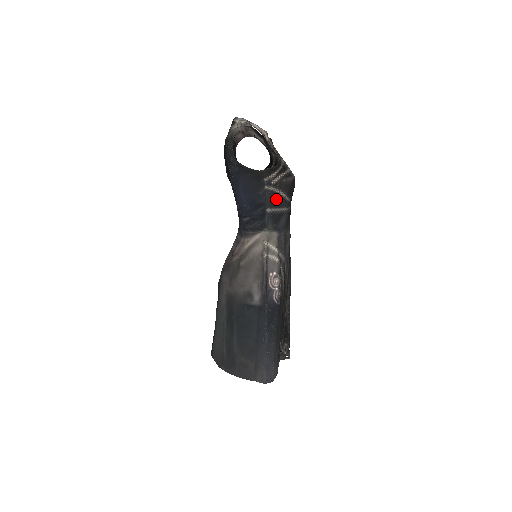
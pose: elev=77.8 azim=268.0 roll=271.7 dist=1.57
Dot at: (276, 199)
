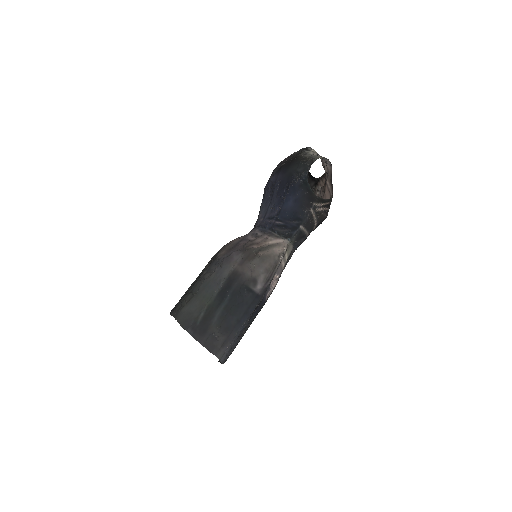
Dot at: (310, 223)
